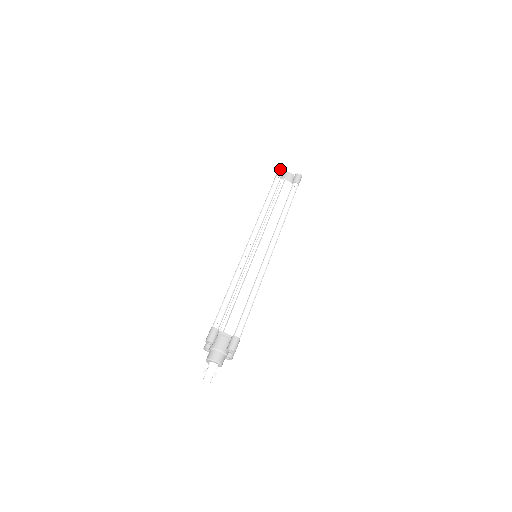
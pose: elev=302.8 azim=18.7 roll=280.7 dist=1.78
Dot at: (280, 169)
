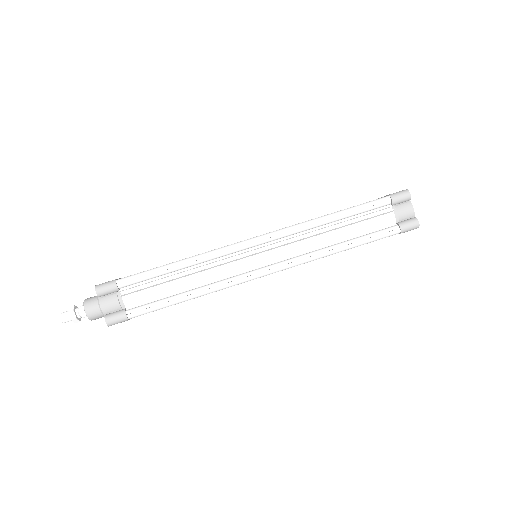
Dot at: (404, 193)
